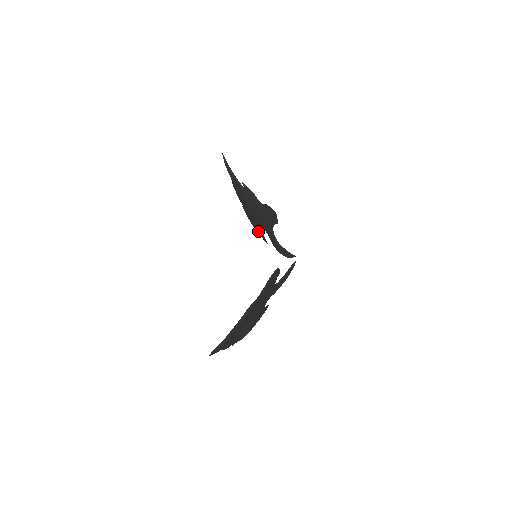
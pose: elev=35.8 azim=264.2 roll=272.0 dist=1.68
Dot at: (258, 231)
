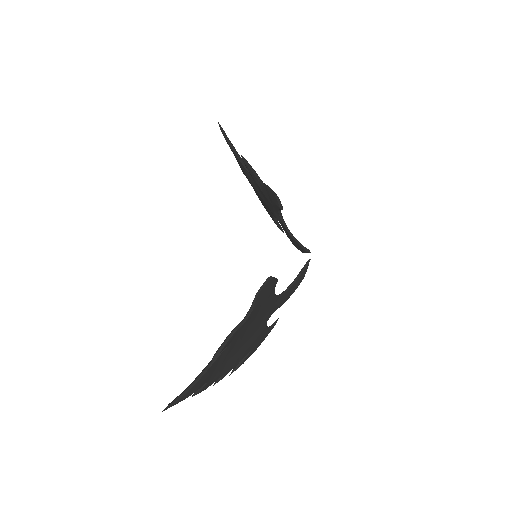
Dot at: occluded
